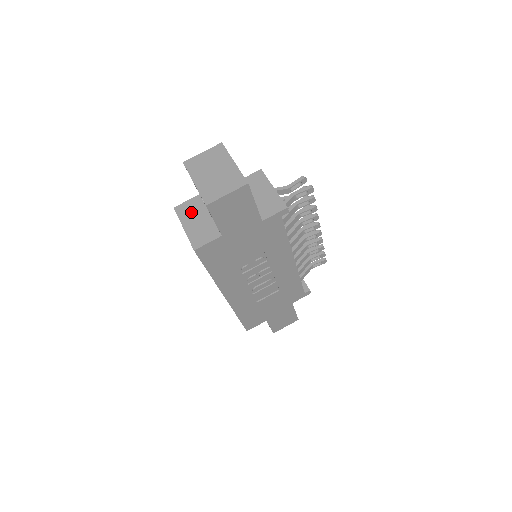
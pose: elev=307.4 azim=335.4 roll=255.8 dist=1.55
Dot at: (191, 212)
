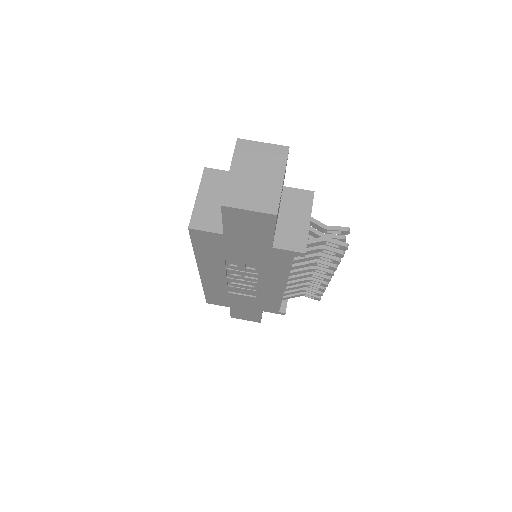
Dot at: (216, 185)
